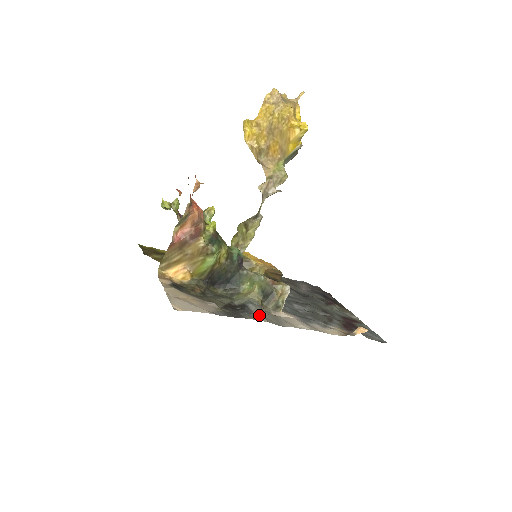
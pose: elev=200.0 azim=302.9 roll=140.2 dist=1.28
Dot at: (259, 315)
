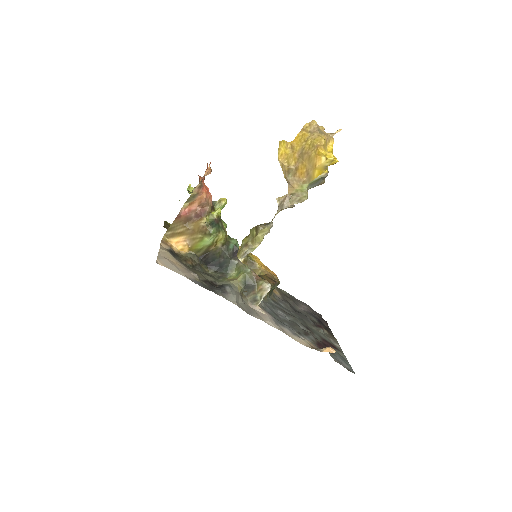
Dot at: (231, 297)
